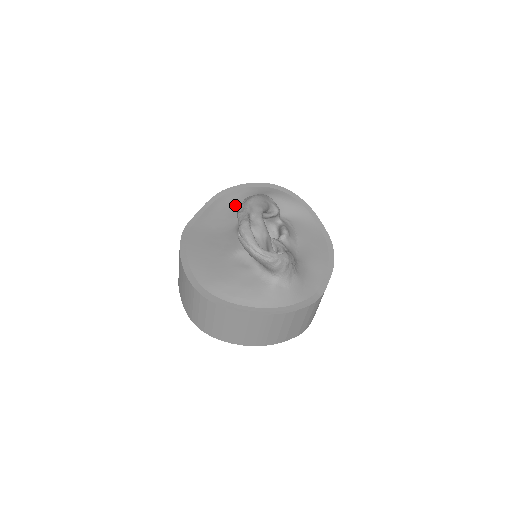
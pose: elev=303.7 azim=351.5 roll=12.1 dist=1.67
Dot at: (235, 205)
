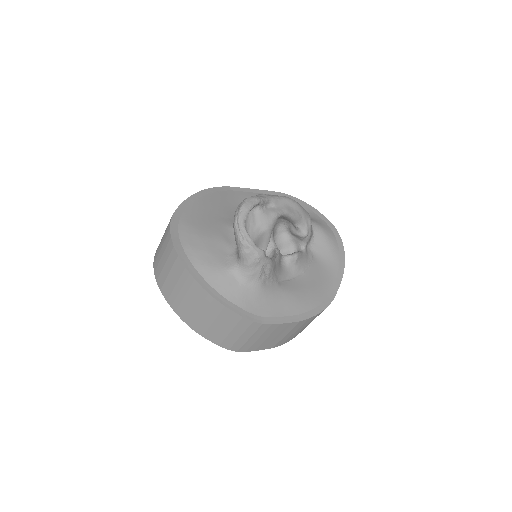
Dot at: occluded
